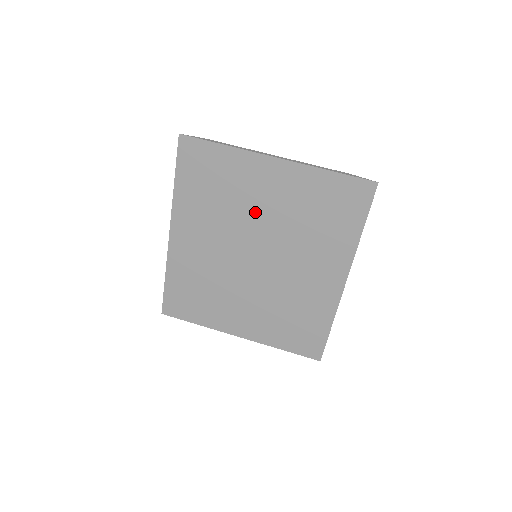
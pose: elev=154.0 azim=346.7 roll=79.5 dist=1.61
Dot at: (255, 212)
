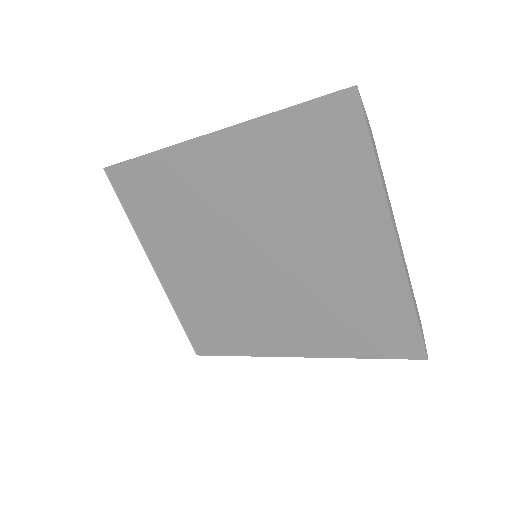
Dot at: (309, 238)
